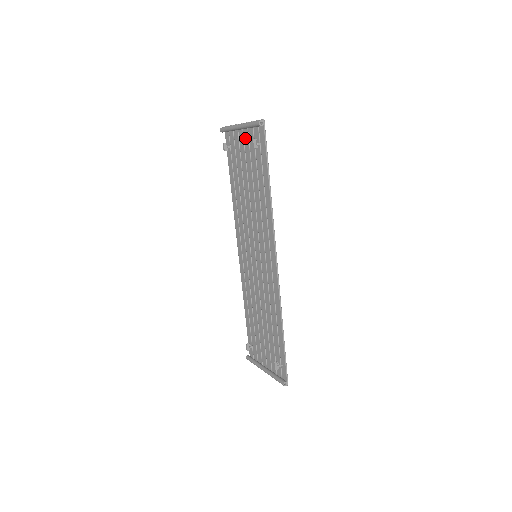
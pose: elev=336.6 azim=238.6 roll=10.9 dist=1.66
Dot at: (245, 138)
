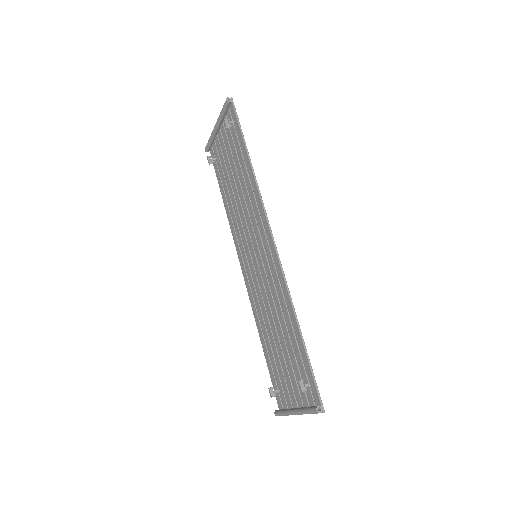
Dot at: (223, 135)
